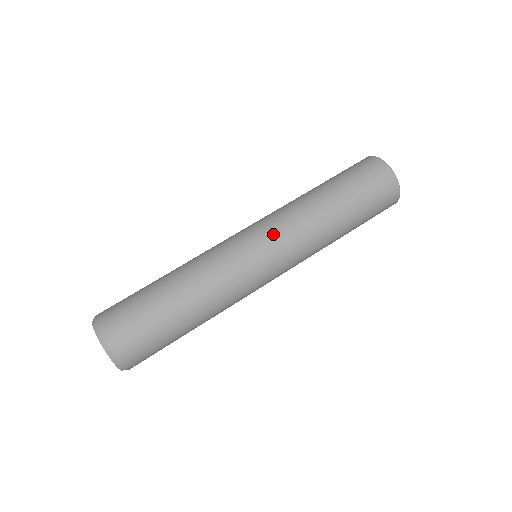
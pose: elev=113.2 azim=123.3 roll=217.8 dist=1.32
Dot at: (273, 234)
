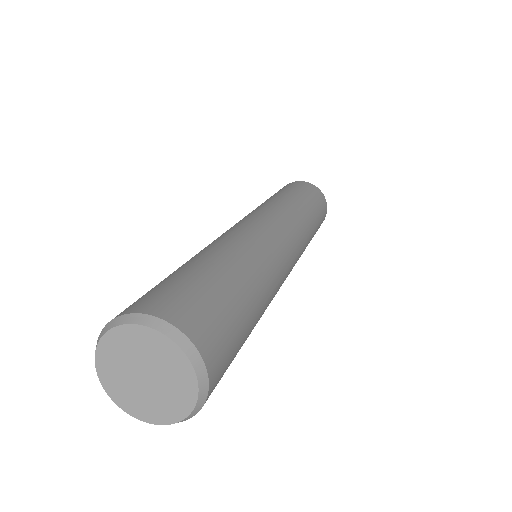
Dot at: (280, 219)
